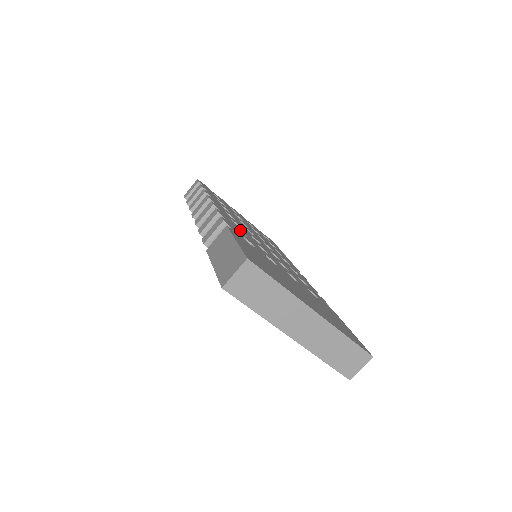
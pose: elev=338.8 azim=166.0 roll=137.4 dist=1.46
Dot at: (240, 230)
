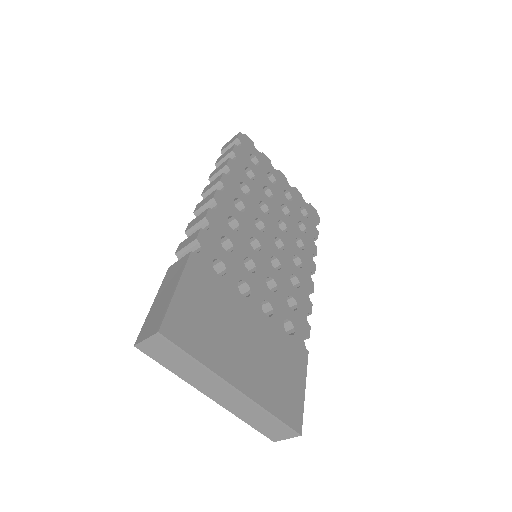
Dot at: (229, 239)
